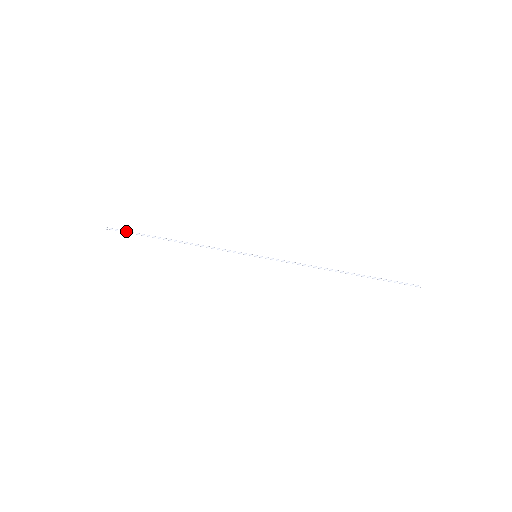
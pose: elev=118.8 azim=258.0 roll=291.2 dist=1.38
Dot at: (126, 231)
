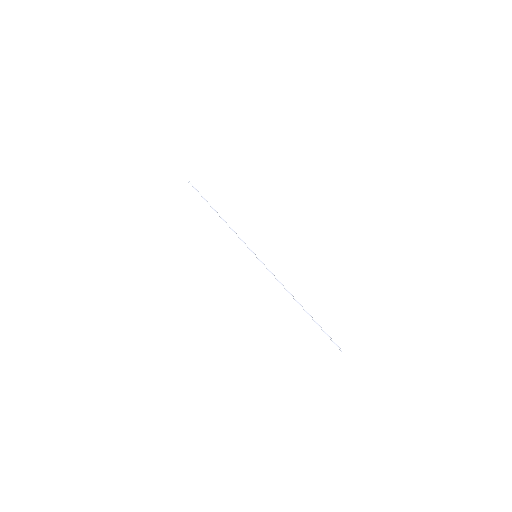
Dot at: (197, 190)
